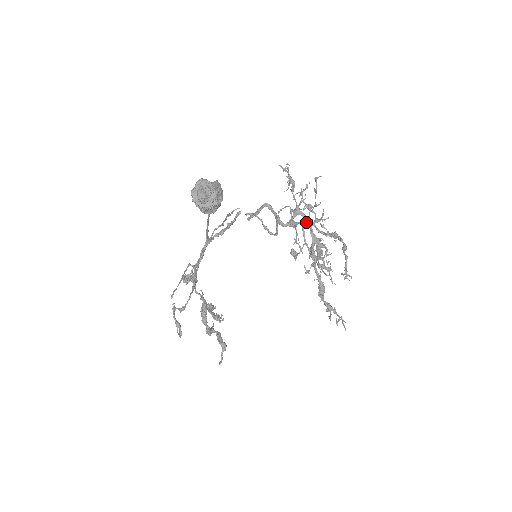
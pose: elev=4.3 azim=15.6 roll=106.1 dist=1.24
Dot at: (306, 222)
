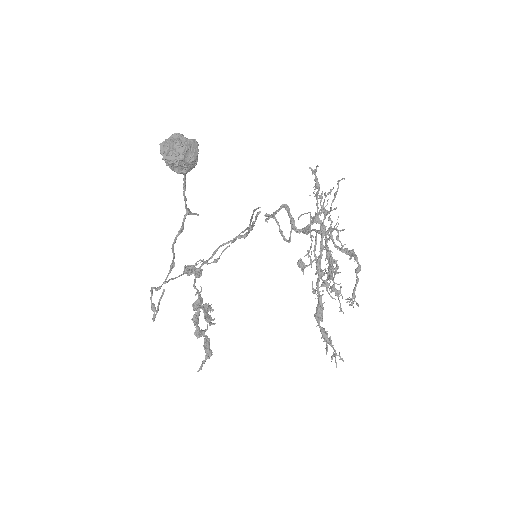
Dot at: (319, 230)
